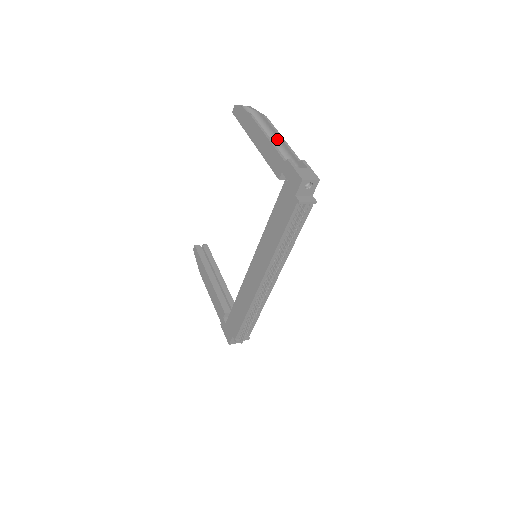
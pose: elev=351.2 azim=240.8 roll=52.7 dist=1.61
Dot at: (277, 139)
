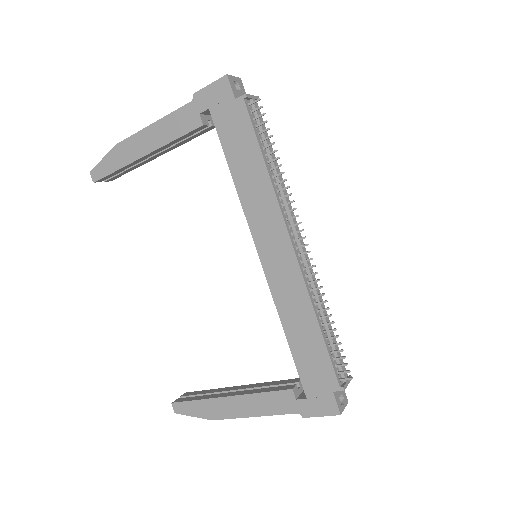
Dot at: occluded
